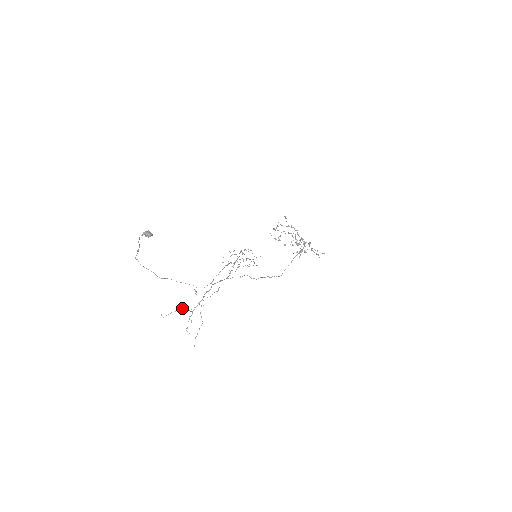
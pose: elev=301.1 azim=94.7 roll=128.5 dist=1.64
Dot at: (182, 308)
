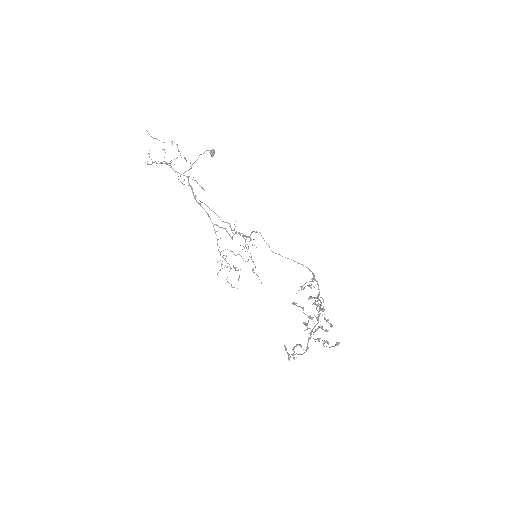
Dot at: occluded
